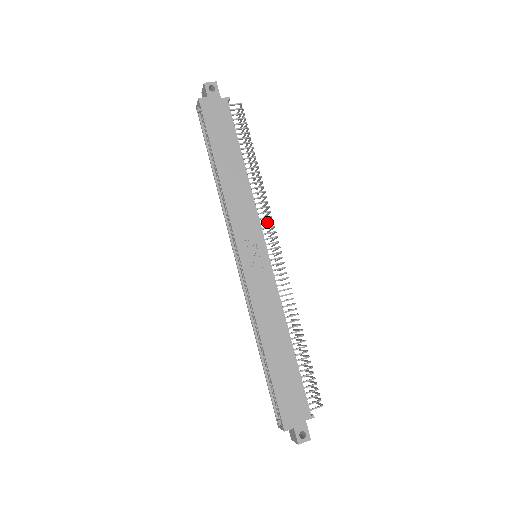
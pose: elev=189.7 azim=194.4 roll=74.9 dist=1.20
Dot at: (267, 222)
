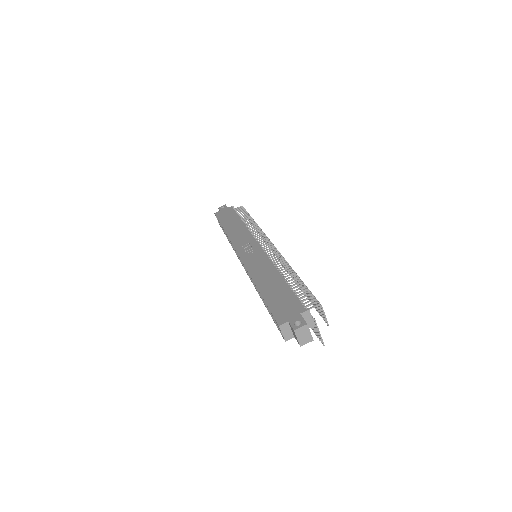
Dot at: (260, 236)
